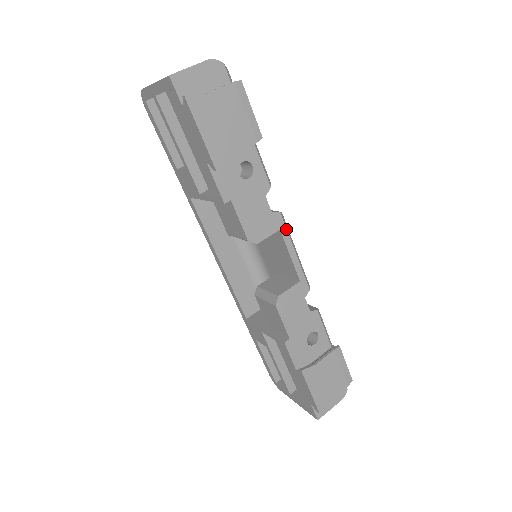
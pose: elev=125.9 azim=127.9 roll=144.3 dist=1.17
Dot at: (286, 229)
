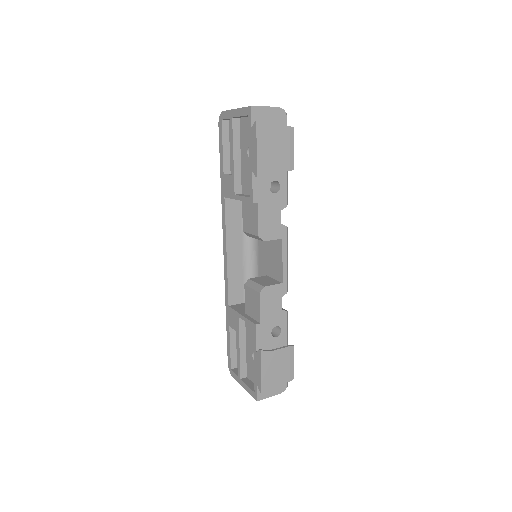
Dot at: (286, 240)
